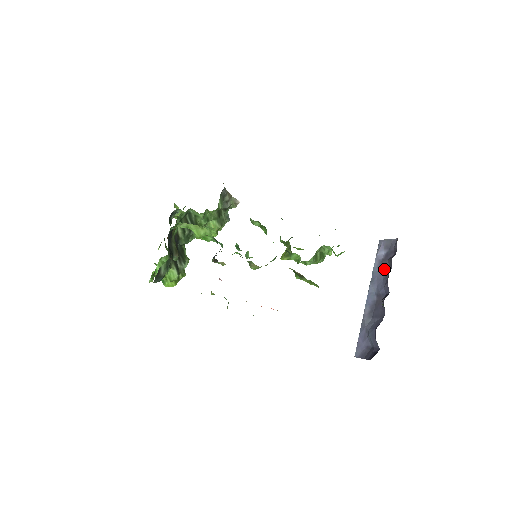
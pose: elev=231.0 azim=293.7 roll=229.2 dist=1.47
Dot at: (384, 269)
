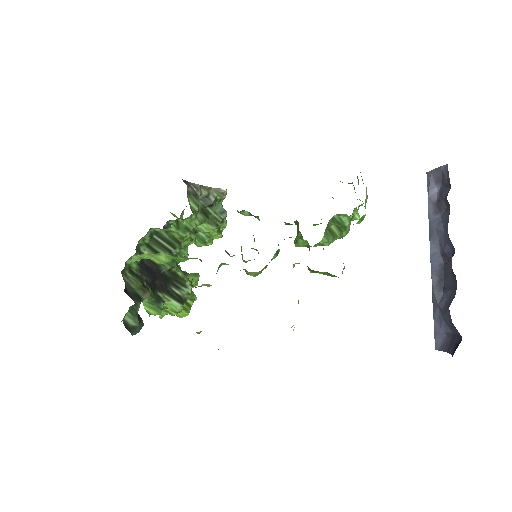
Dot at: (442, 215)
